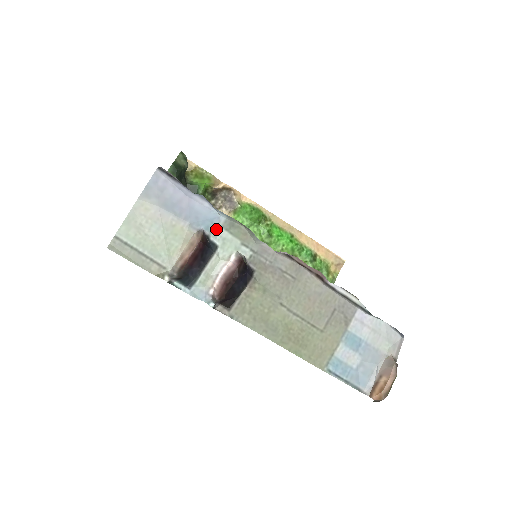
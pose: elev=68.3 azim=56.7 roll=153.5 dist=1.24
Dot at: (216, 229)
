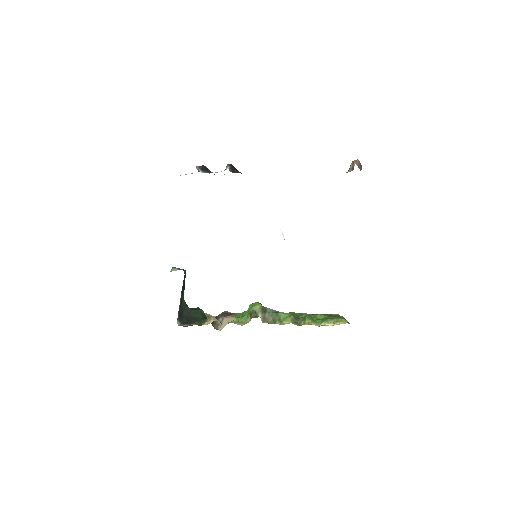
Dot at: occluded
